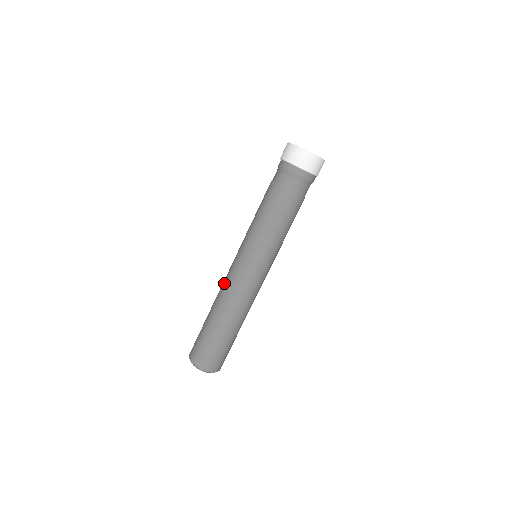
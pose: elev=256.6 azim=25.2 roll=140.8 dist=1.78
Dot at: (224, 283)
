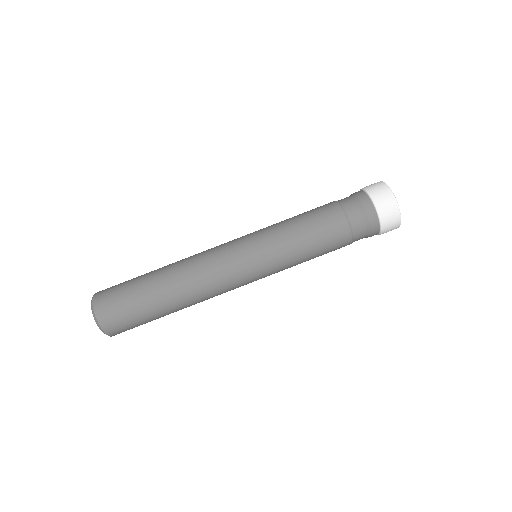
Dot at: (203, 251)
